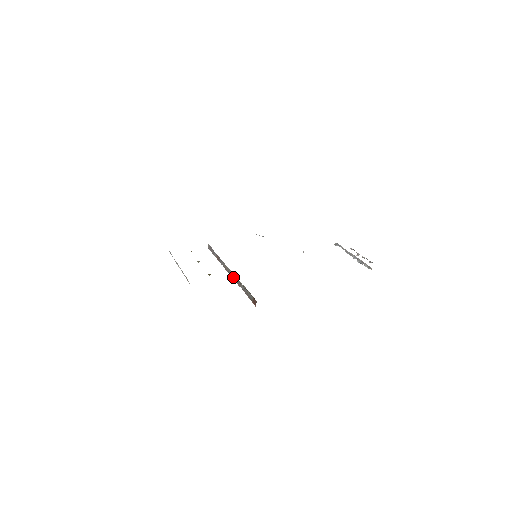
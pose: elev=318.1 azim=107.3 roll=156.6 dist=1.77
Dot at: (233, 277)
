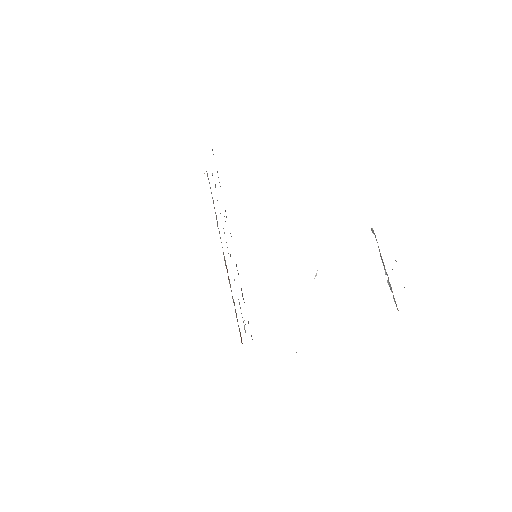
Dot at: (226, 268)
